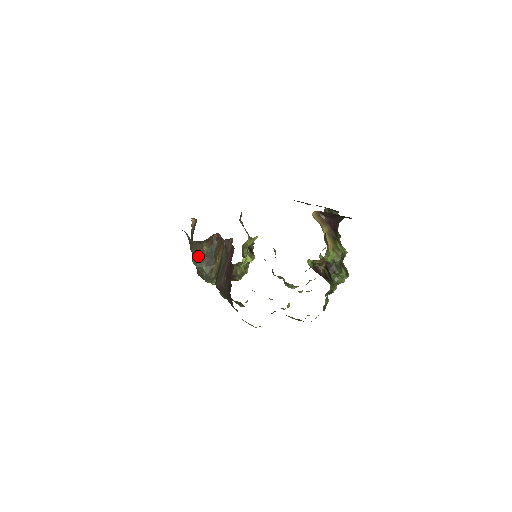
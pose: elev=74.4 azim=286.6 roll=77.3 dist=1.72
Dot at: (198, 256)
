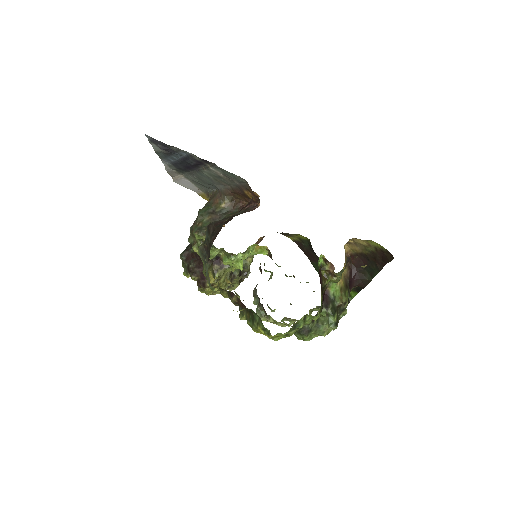
Dot at: (209, 208)
